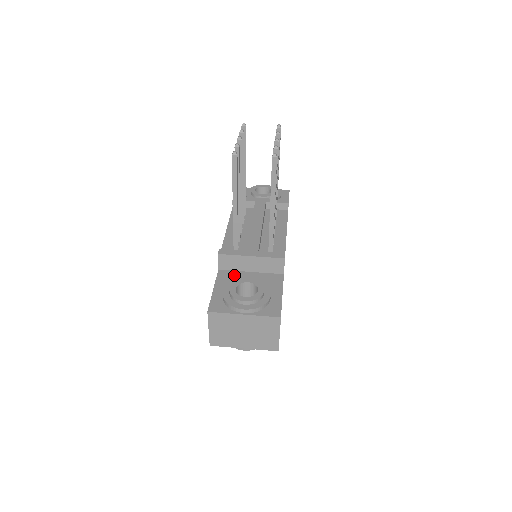
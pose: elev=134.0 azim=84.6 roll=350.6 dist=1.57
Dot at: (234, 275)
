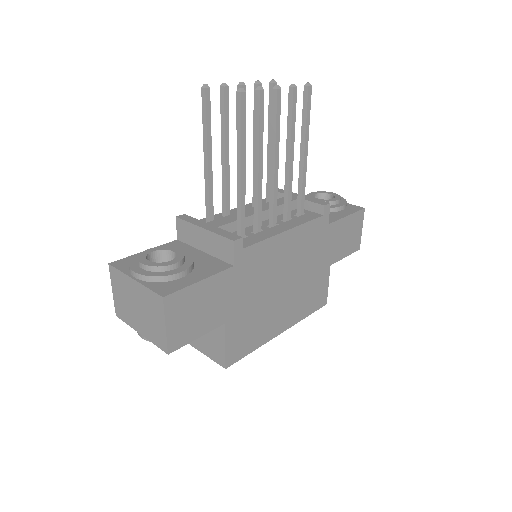
Dot at: (183, 248)
